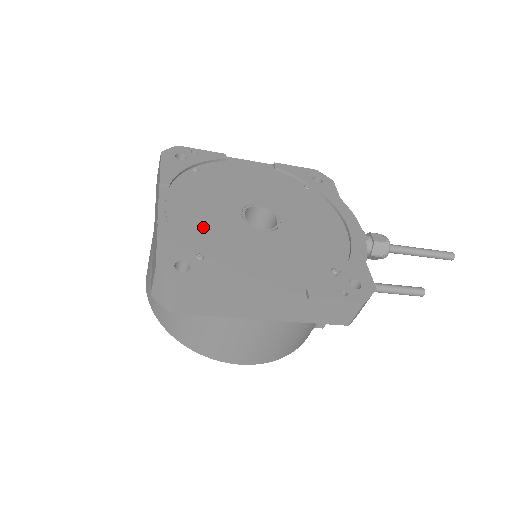
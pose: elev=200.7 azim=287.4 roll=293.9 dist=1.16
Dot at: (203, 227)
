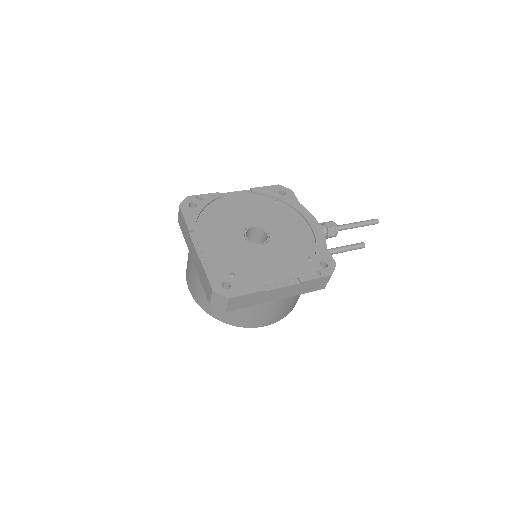
Dot at: (226, 254)
